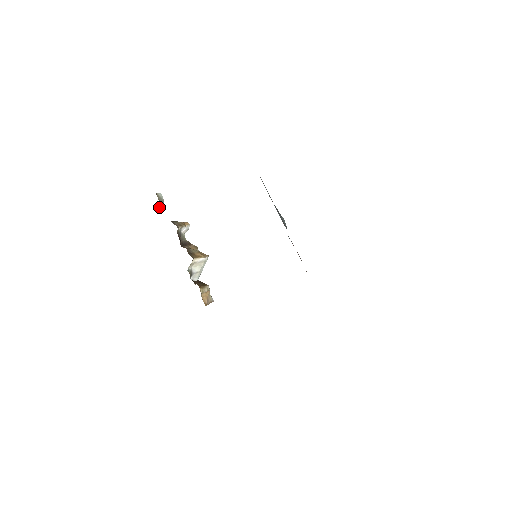
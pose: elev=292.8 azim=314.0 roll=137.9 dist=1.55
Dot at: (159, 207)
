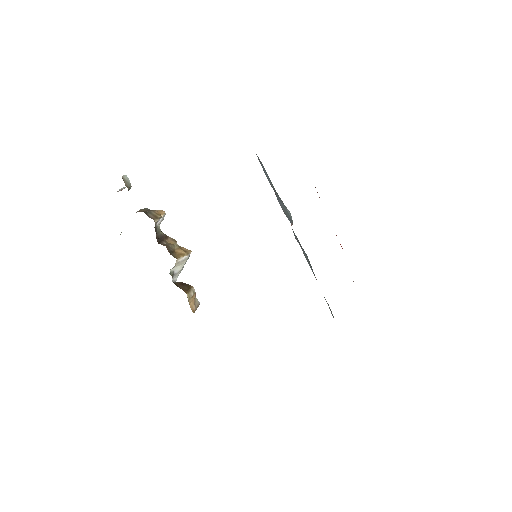
Dot at: (121, 189)
